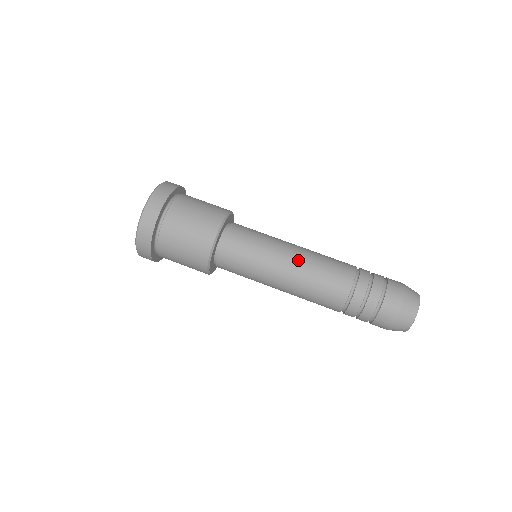
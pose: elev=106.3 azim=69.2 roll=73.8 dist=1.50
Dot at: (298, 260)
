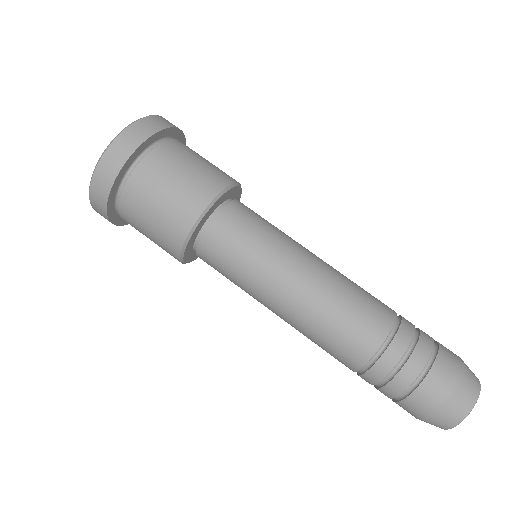
Dot at: (324, 265)
